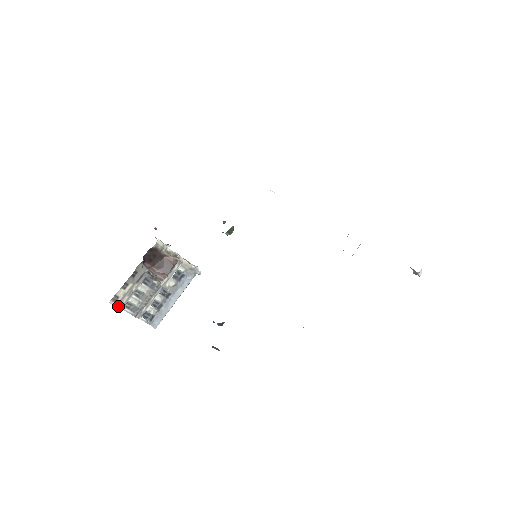
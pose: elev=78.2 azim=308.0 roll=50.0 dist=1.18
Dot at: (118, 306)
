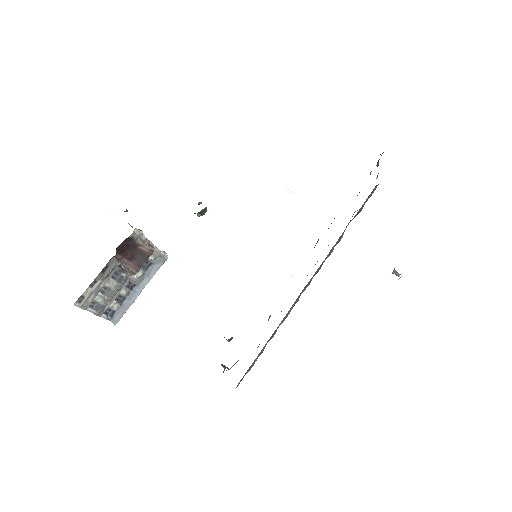
Dot at: (82, 307)
